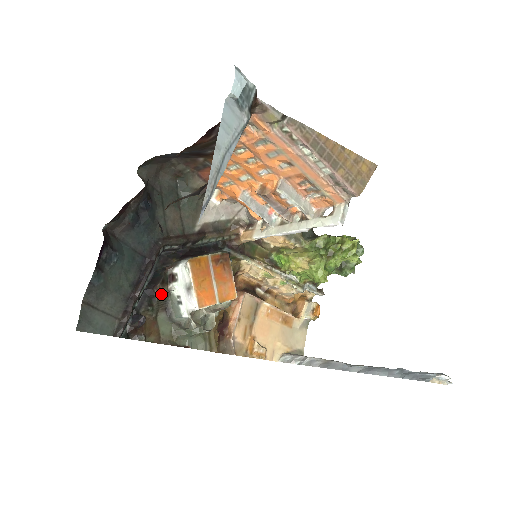
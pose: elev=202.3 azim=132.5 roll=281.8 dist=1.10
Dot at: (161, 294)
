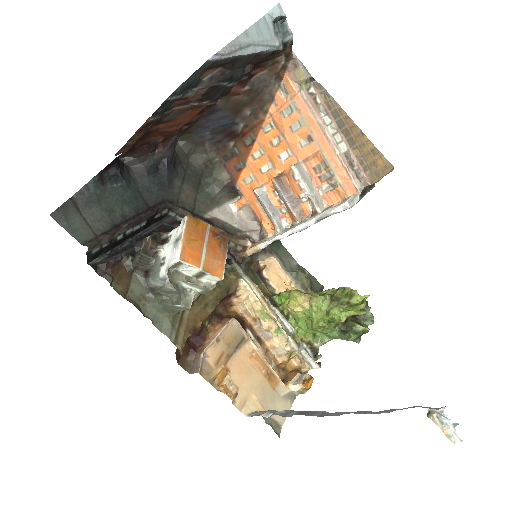
Dot at: (148, 248)
